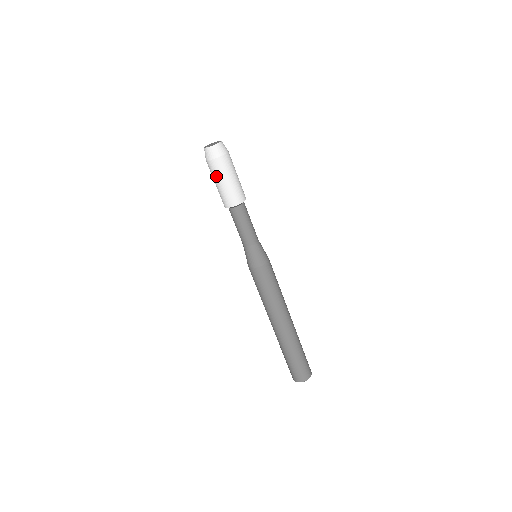
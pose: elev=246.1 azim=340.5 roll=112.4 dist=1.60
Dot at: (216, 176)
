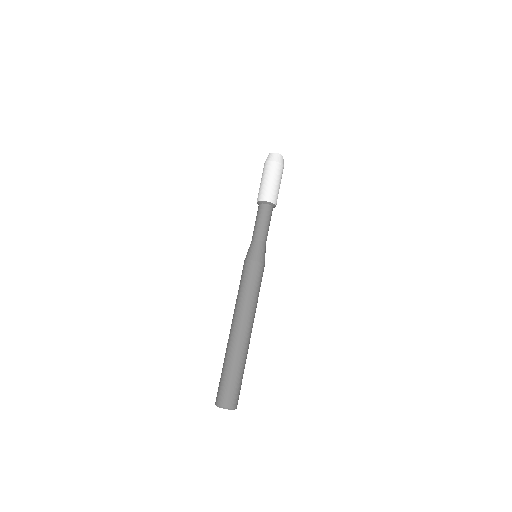
Dot at: (264, 174)
